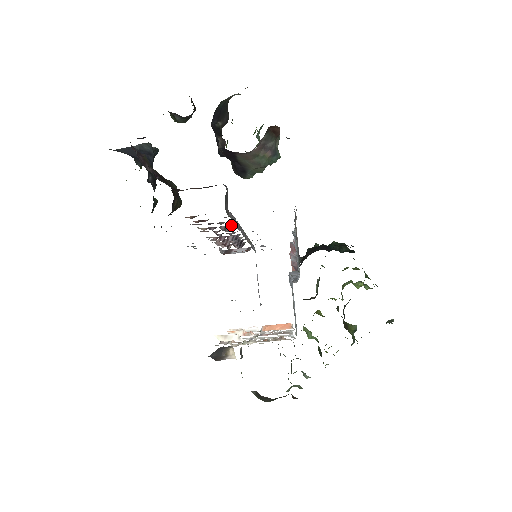
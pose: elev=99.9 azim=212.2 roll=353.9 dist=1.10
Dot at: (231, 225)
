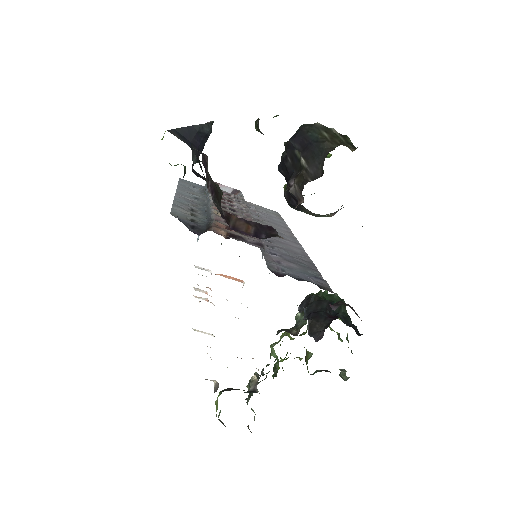
Dot at: occluded
